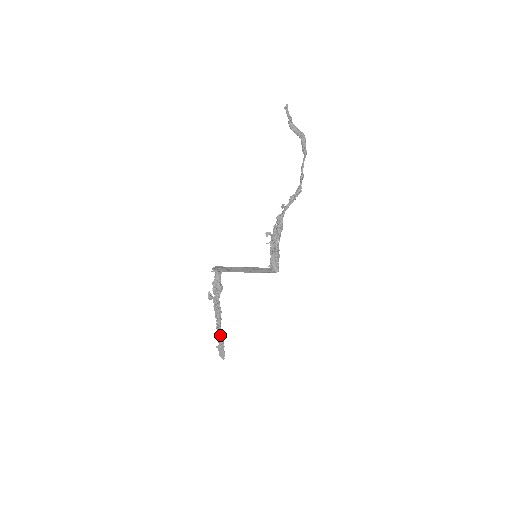
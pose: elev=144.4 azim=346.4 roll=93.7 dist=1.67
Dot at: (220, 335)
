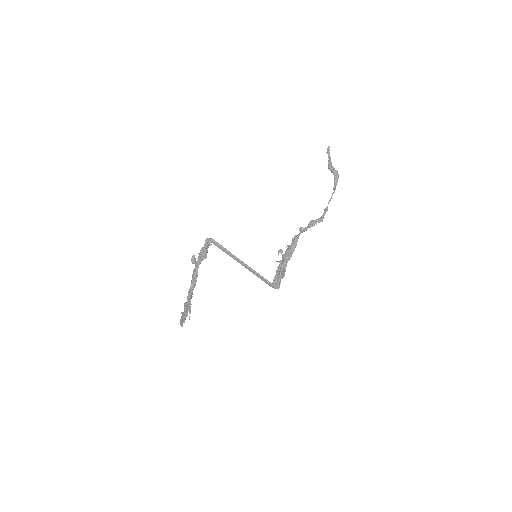
Dot at: (189, 302)
